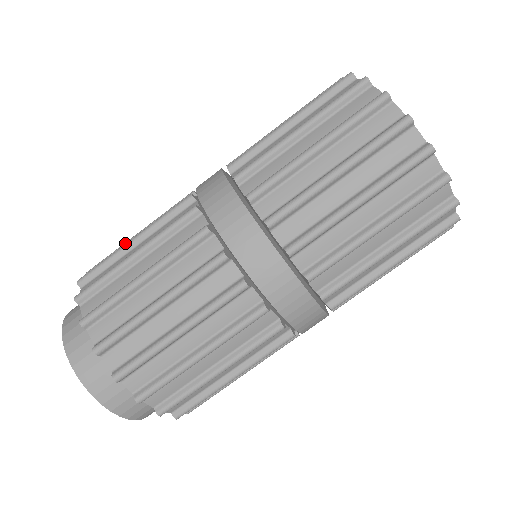
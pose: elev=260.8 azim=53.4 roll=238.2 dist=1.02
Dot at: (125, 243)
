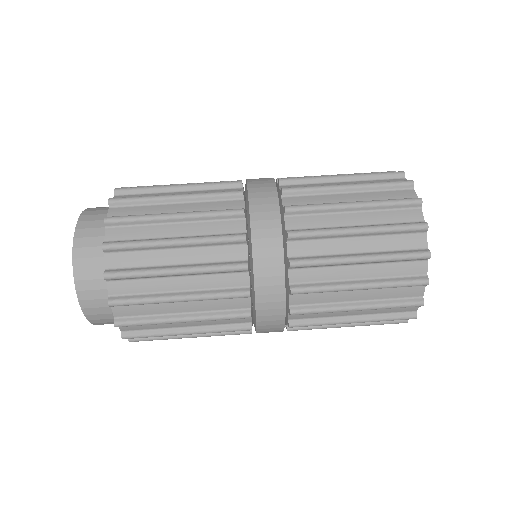
Dot at: (162, 187)
